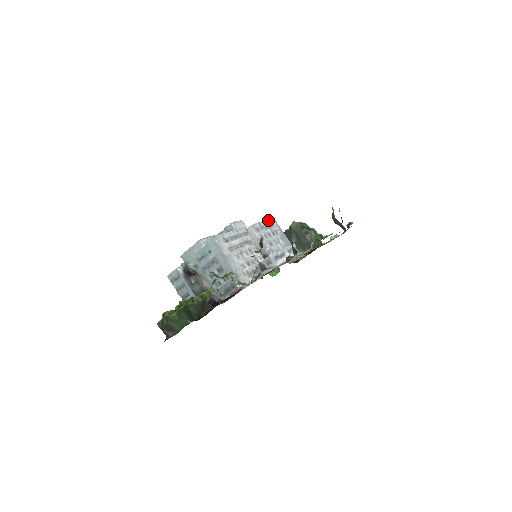
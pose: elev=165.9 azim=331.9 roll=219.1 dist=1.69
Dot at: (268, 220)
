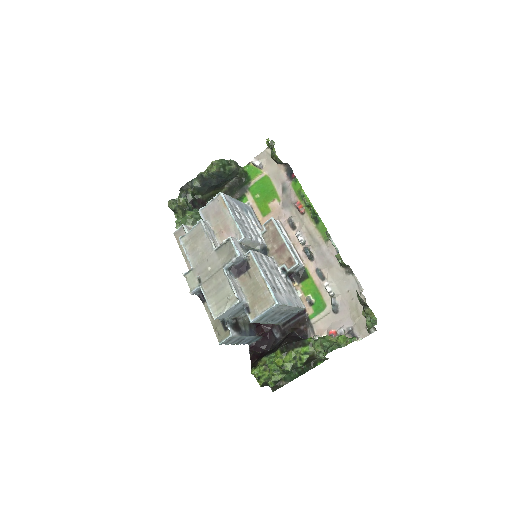
Dot at: (228, 205)
